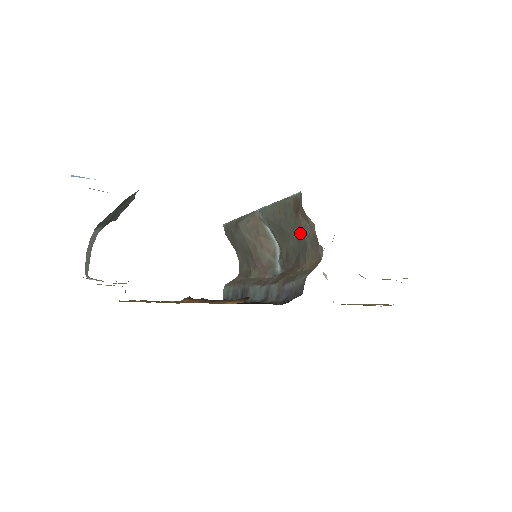
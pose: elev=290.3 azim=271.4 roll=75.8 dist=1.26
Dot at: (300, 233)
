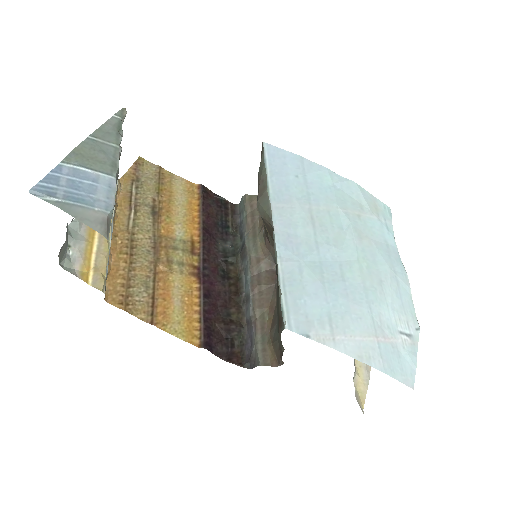
Dot at: occluded
